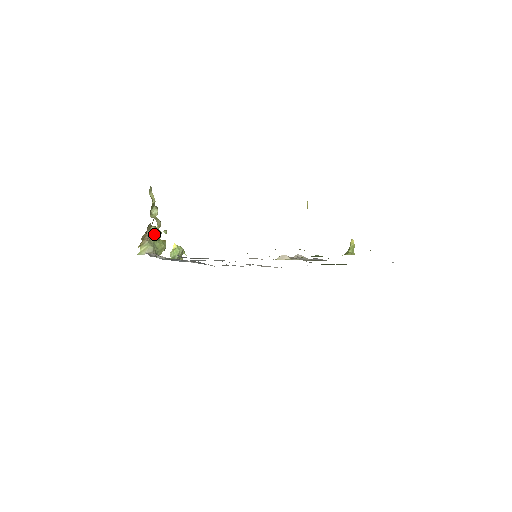
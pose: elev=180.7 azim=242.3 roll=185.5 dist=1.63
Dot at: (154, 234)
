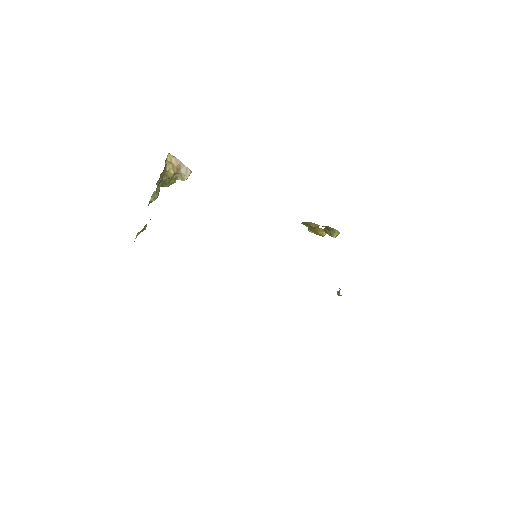
Dot at: occluded
